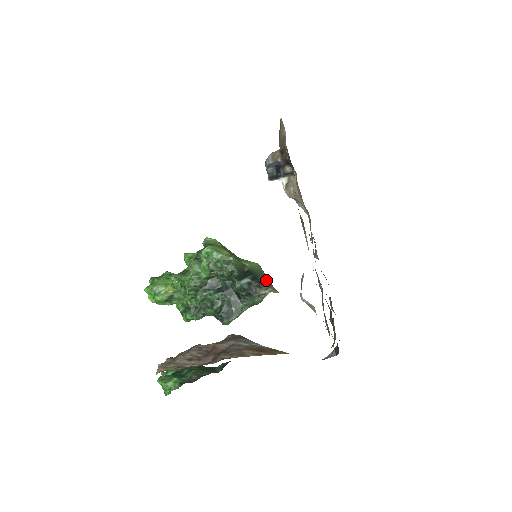
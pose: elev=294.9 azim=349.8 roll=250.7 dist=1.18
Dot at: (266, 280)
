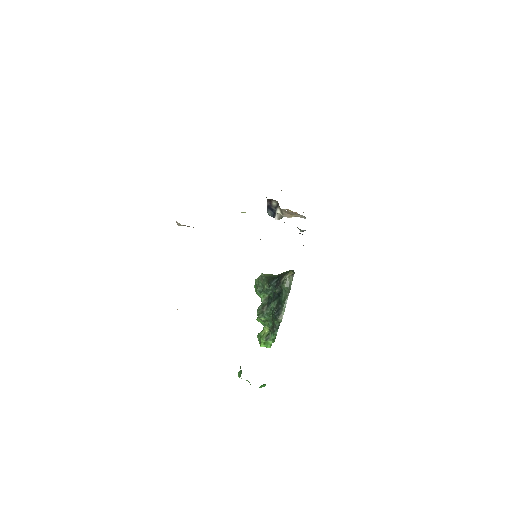
Dot at: occluded
